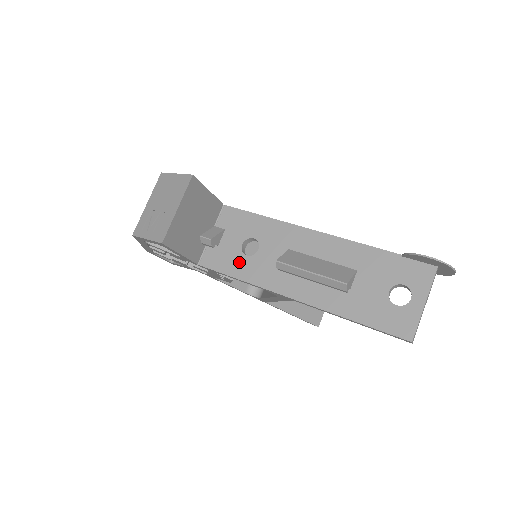
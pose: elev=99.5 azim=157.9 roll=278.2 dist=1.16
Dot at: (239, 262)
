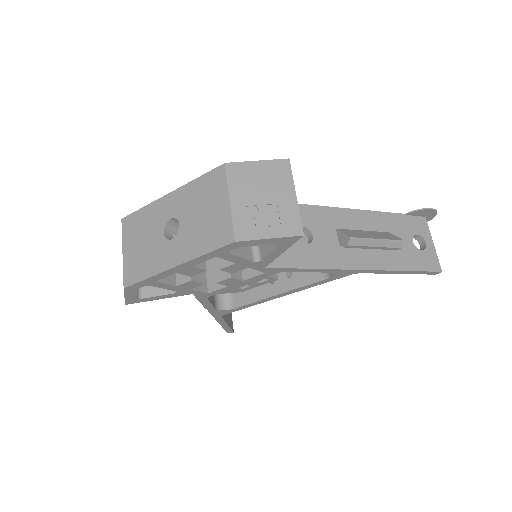
Dot at: (303, 252)
